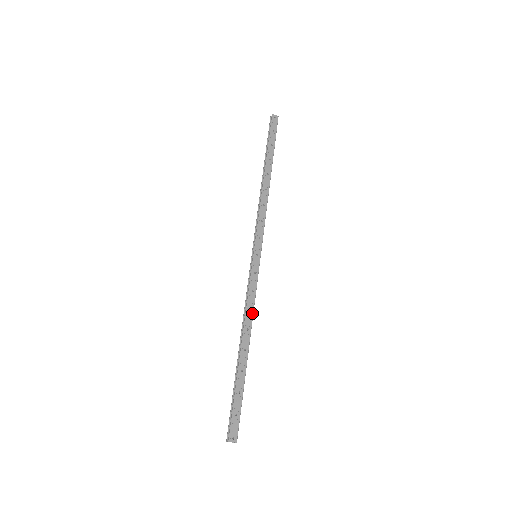
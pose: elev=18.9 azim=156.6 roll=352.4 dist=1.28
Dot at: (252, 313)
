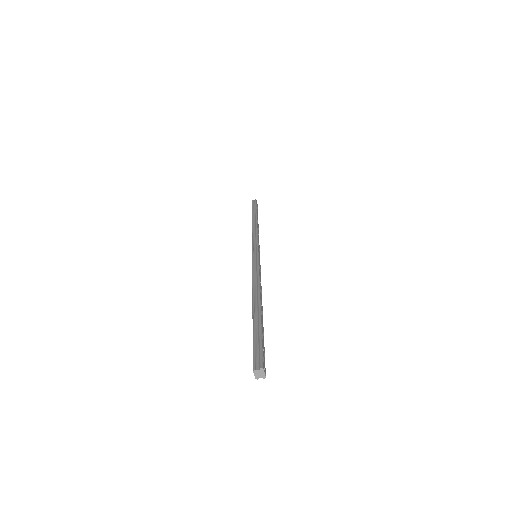
Dot at: (261, 286)
